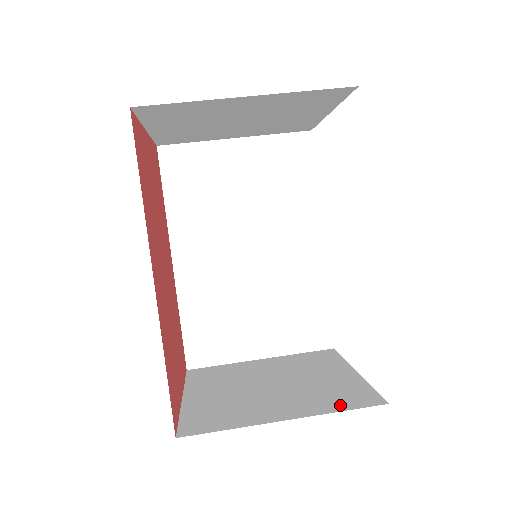
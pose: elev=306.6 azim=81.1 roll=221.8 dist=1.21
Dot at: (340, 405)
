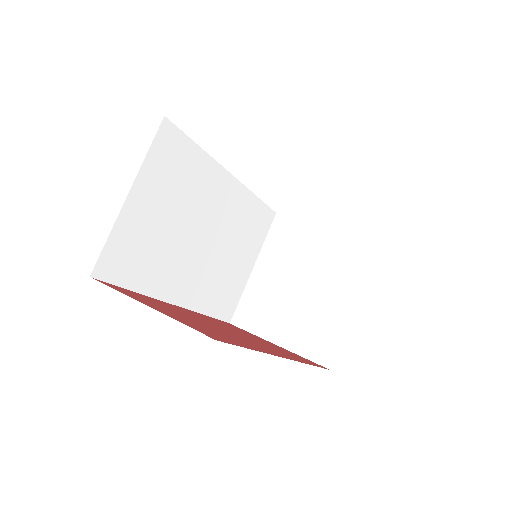
Dot at: (362, 265)
